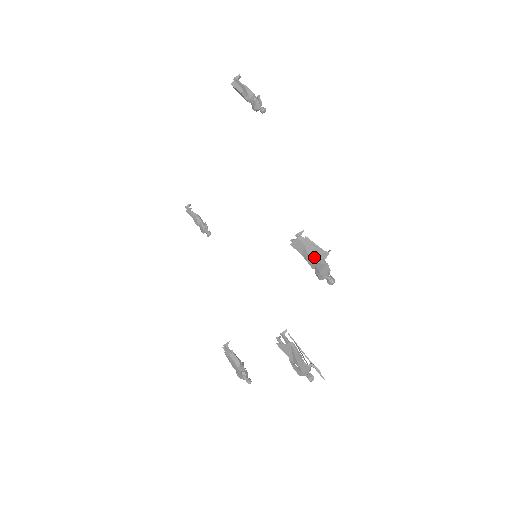
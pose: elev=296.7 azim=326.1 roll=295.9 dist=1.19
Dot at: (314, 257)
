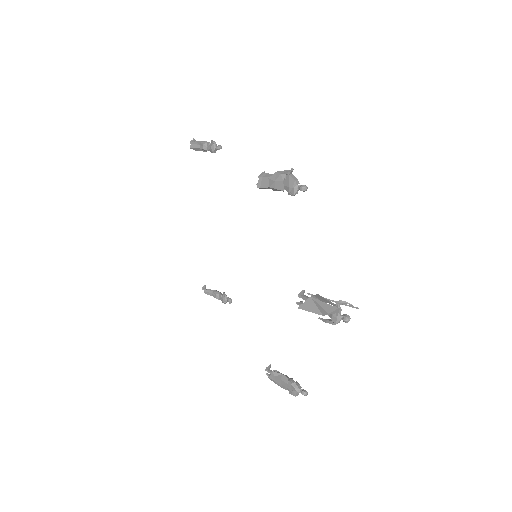
Dot at: (279, 178)
